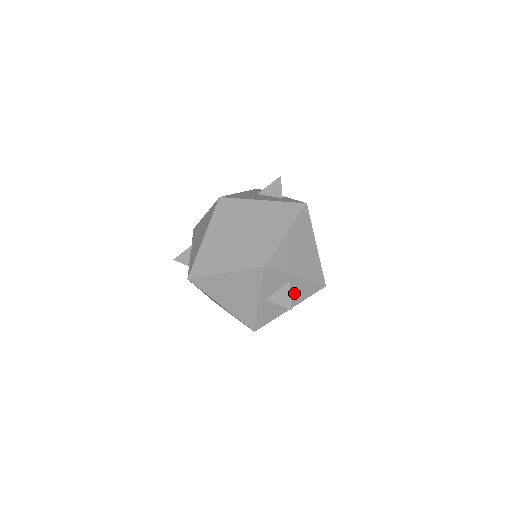
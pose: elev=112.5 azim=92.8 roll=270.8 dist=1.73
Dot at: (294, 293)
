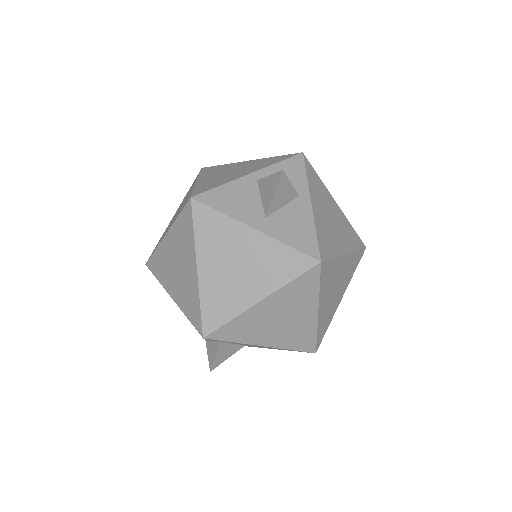
Dot at: (284, 217)
